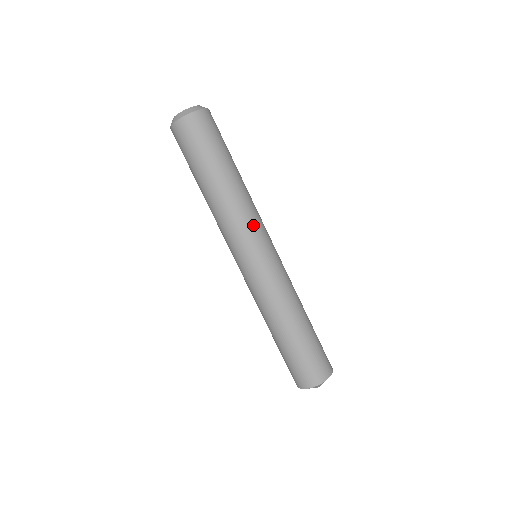
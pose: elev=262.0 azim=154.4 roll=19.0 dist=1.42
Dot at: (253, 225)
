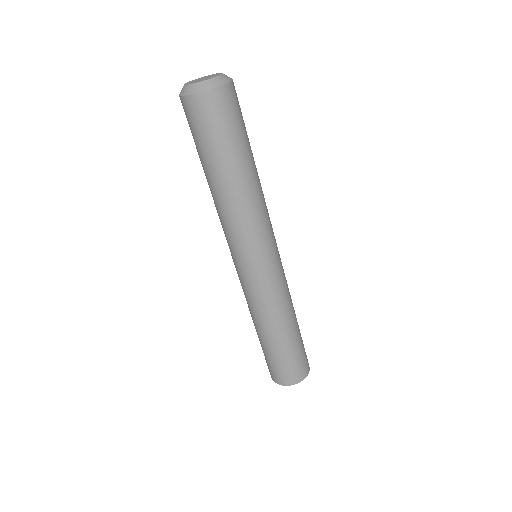
Dot at: (237, 238)
